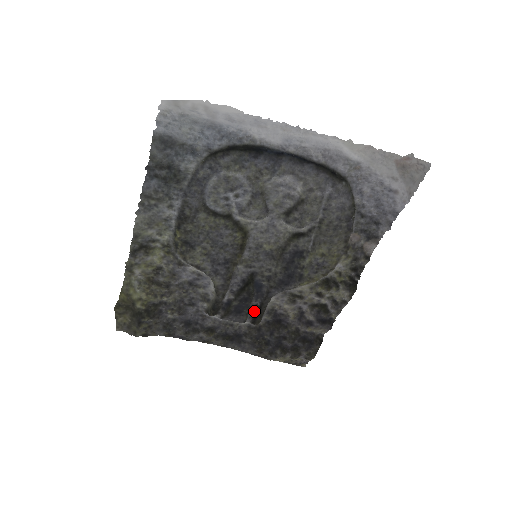
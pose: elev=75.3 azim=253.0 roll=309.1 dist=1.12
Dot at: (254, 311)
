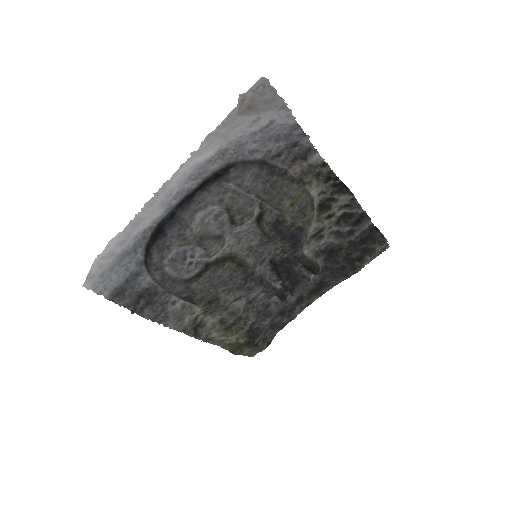
Dot at: (306, 269)
